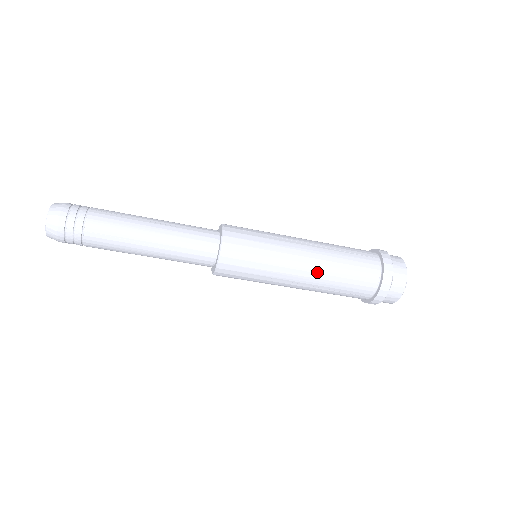
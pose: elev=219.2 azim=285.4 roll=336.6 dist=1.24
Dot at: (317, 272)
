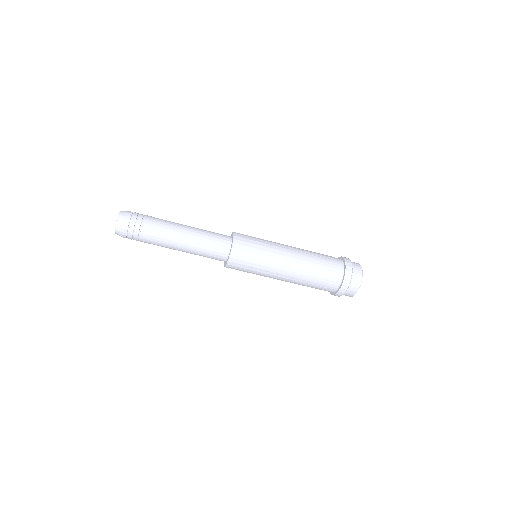
Dot at: (298, 269)
